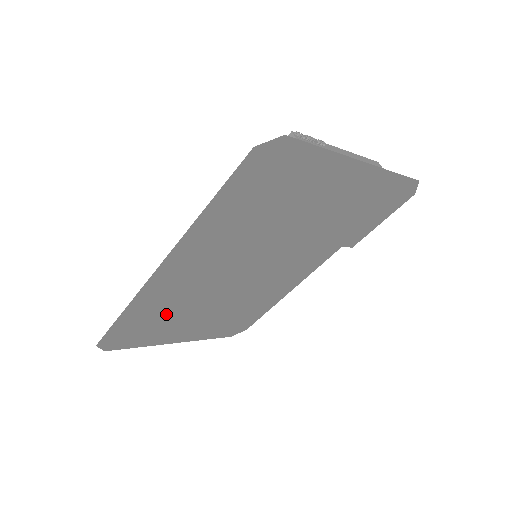
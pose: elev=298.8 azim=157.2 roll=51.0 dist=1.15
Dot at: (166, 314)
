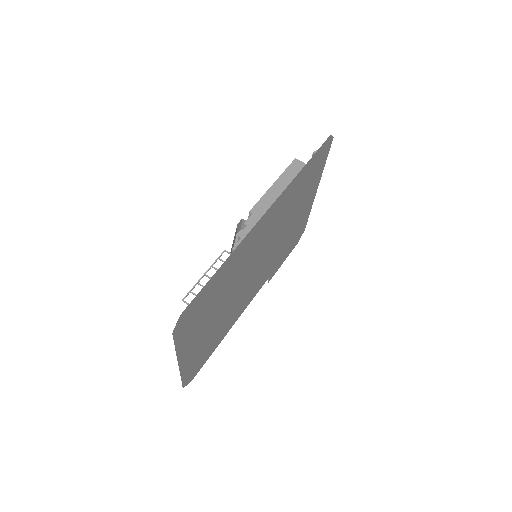
Dot at: (219, 292)
